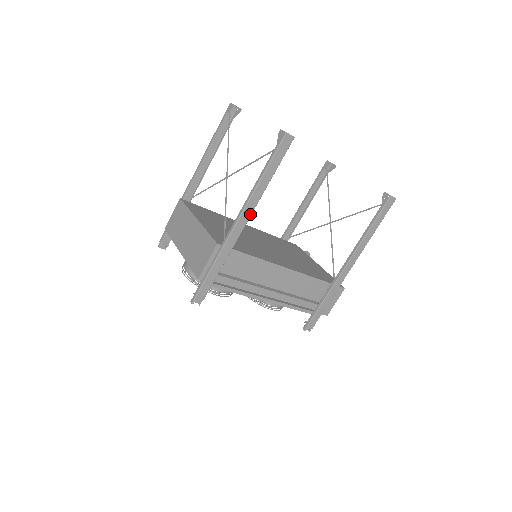
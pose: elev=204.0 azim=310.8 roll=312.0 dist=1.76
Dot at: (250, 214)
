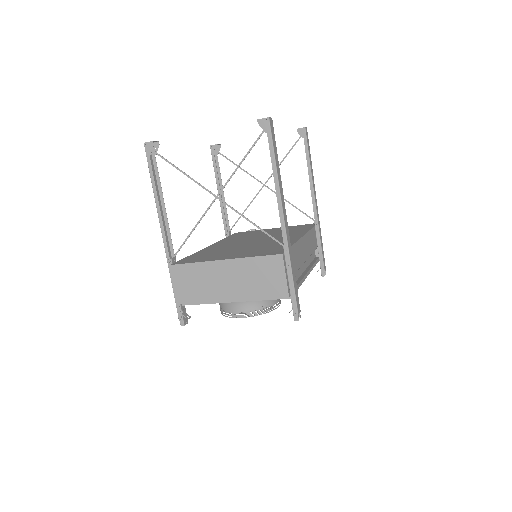
Dot at: occluded
